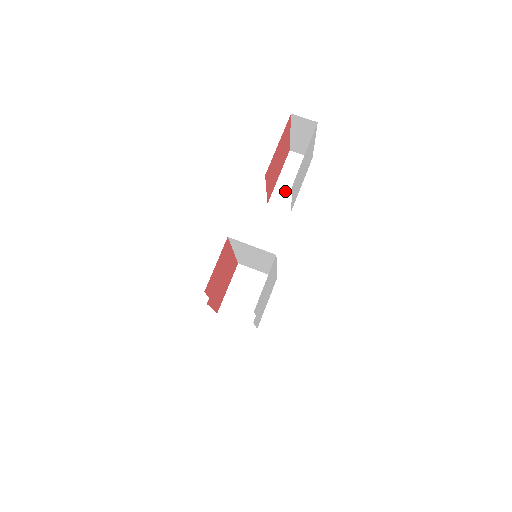
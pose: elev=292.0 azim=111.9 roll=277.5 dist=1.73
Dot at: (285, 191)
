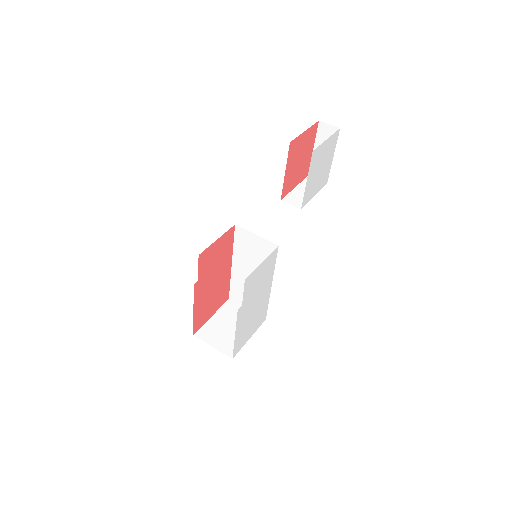
Dot at: (299, 196)
